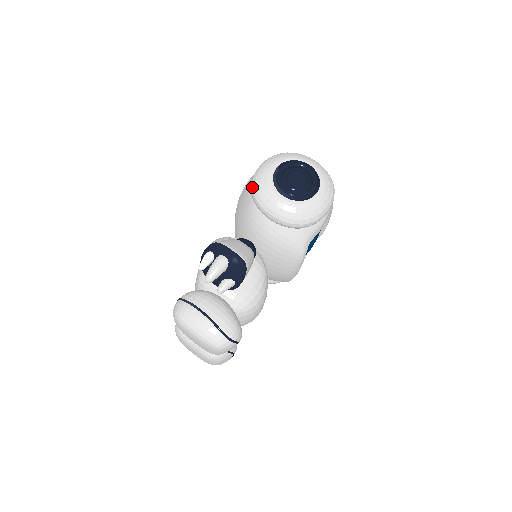
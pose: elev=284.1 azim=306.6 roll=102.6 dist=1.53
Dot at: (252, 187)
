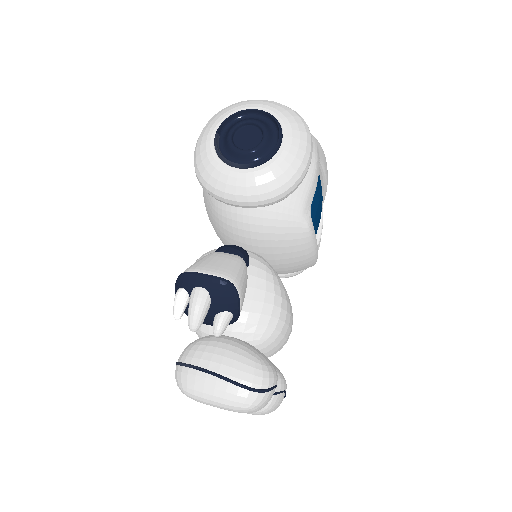
Dot at: (197, 177)
